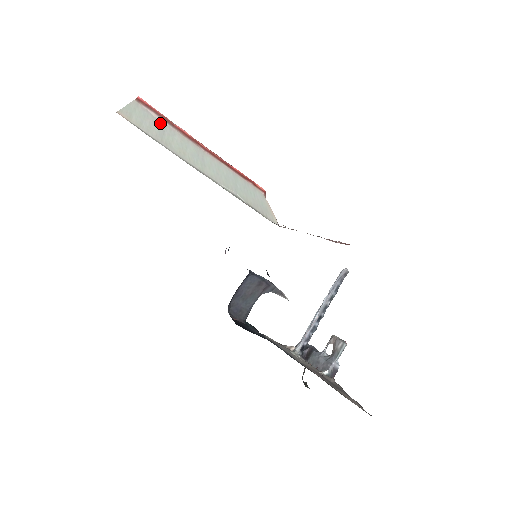
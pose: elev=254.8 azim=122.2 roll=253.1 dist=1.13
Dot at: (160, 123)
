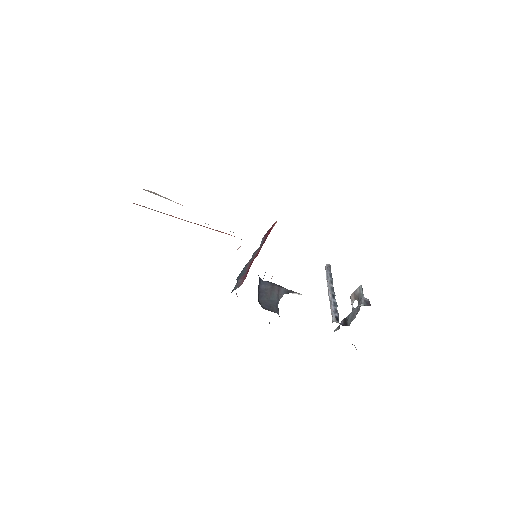
Dot at: occluded
